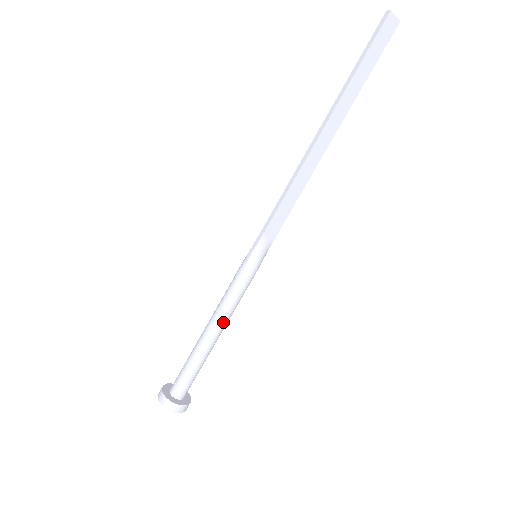
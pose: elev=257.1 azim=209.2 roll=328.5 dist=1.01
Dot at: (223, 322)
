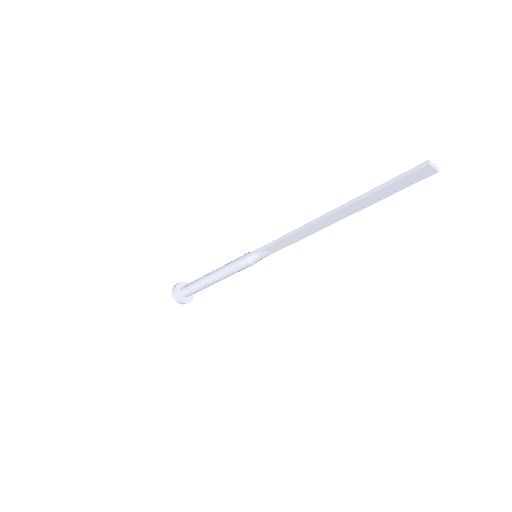
Dot at: (221, 278)
